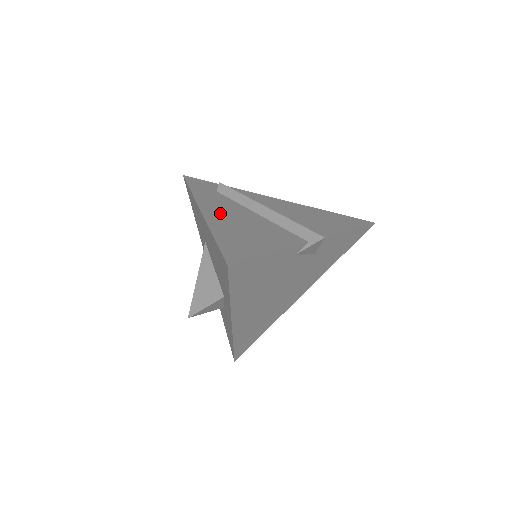
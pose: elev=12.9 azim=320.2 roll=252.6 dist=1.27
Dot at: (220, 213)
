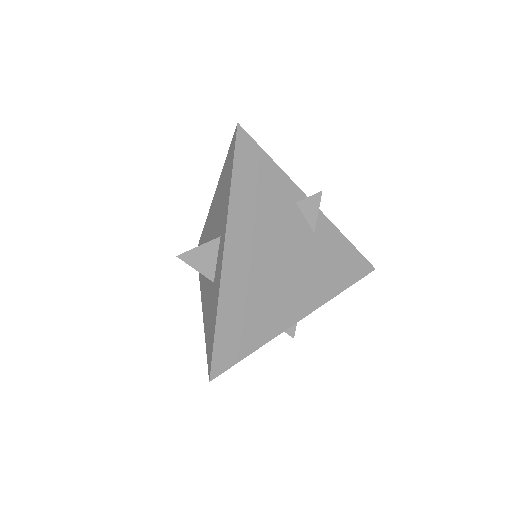
Dot at: occluded
